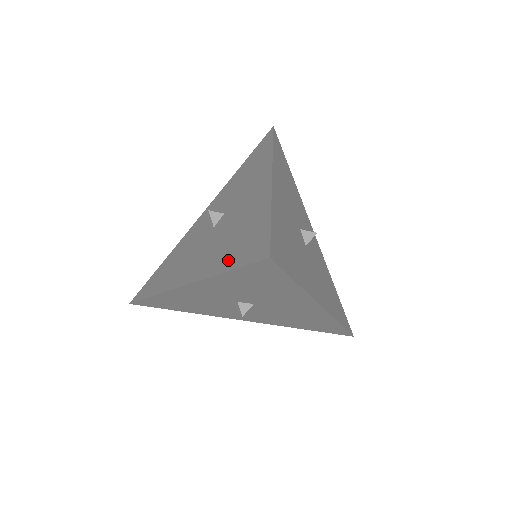
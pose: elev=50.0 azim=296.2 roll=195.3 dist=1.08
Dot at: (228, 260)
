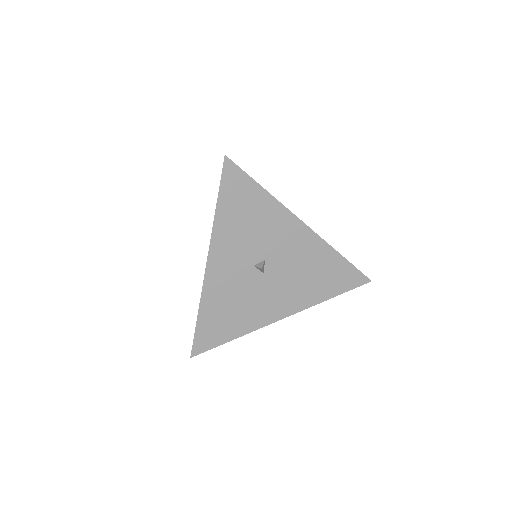
Dot at: occluded
